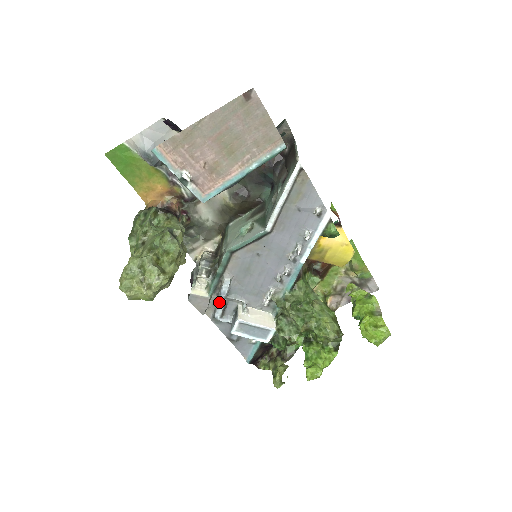
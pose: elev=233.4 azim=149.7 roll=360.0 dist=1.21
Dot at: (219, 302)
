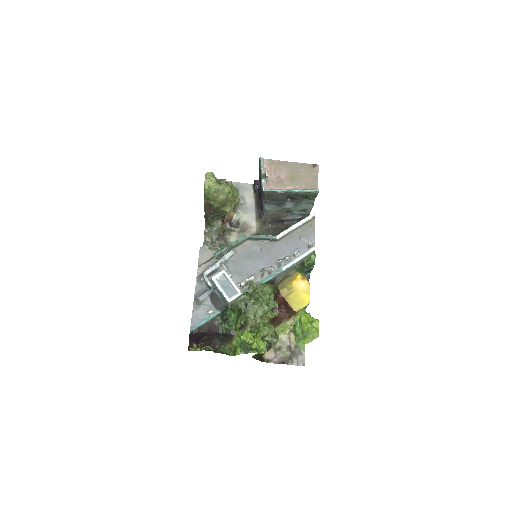
Dot at: (215, 263)
